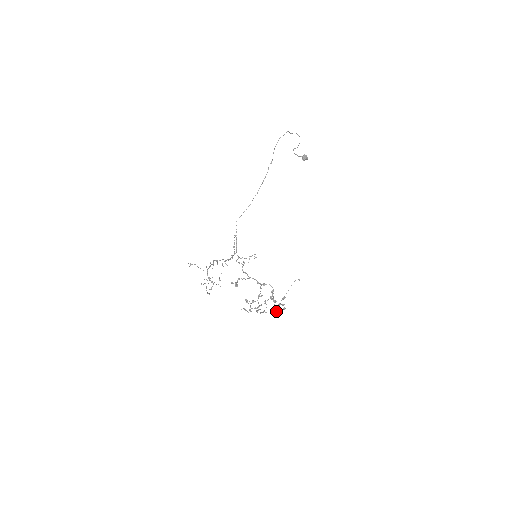
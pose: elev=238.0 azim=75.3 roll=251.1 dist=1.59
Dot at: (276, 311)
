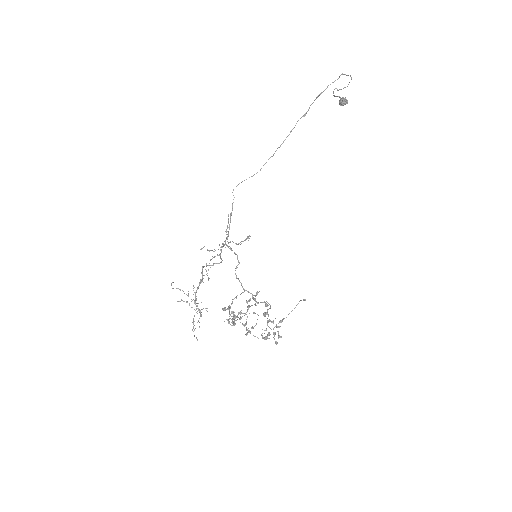
Dot at: (269, 338)
